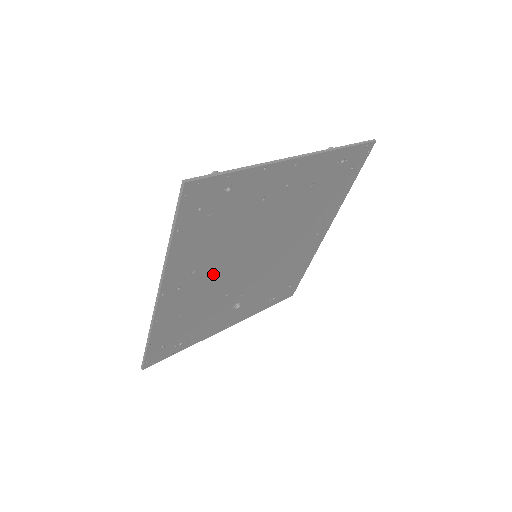
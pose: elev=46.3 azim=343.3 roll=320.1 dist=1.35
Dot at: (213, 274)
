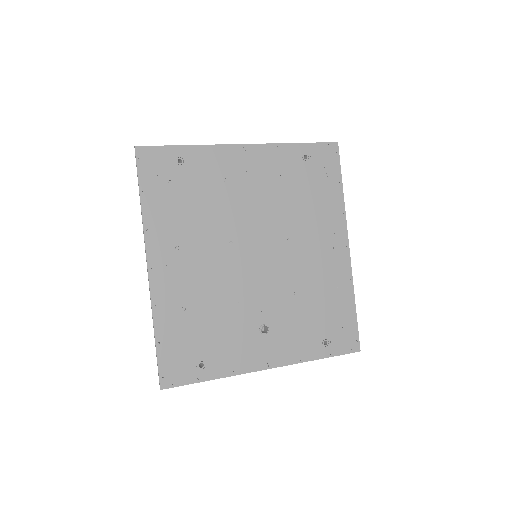
Dot at: (205, 261)
